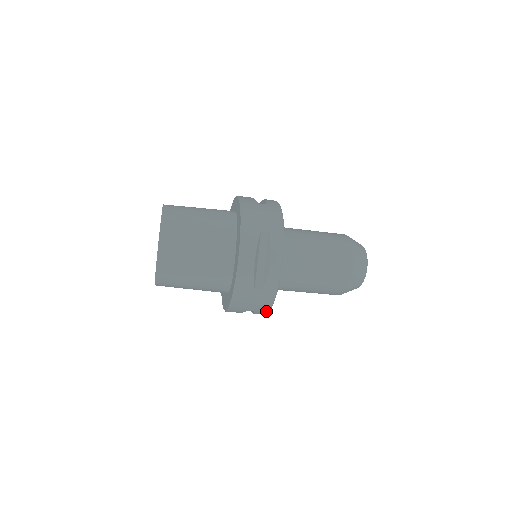
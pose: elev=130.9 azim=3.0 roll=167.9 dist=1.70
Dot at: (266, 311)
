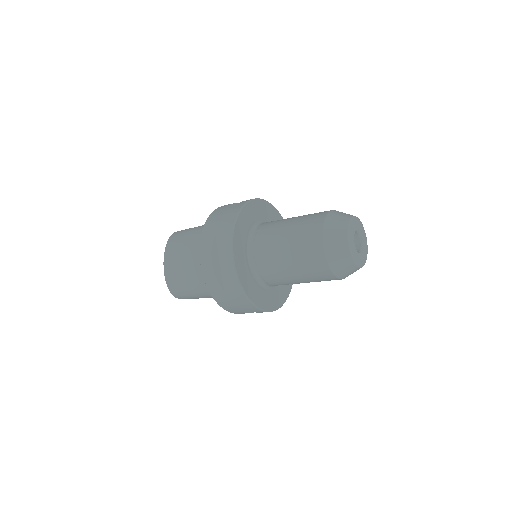
Dot at: (257, 309)
